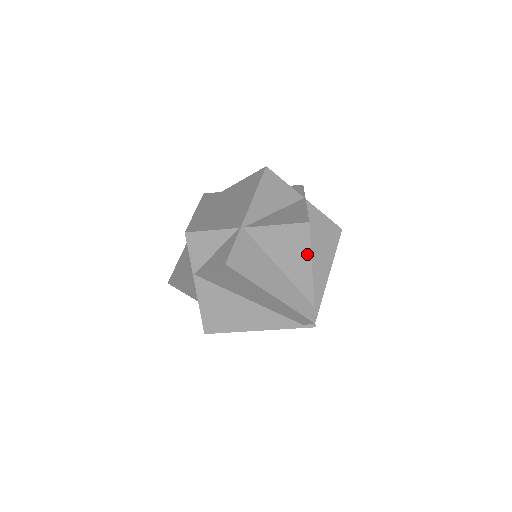
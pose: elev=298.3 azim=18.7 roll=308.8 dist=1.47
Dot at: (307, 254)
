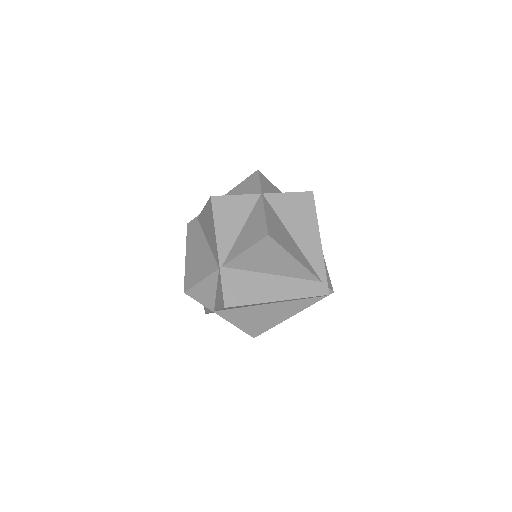
Dot at: (285, 254)
